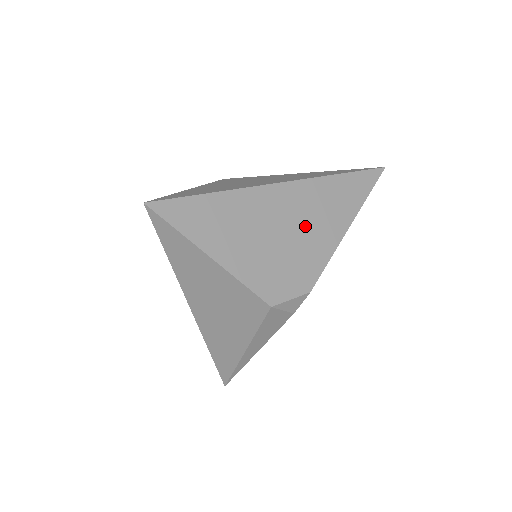
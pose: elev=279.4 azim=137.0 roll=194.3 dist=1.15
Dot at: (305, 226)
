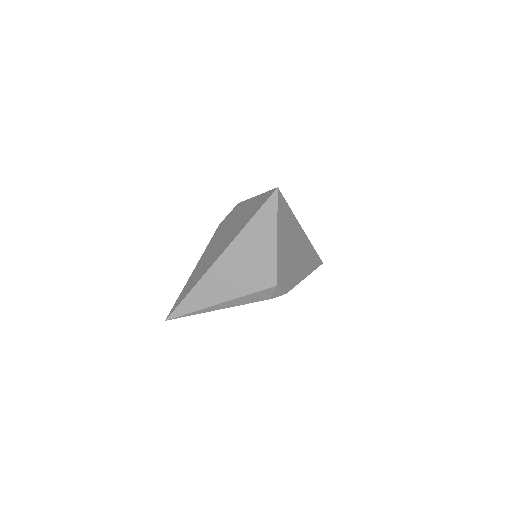
Dot at: (299, 260)
